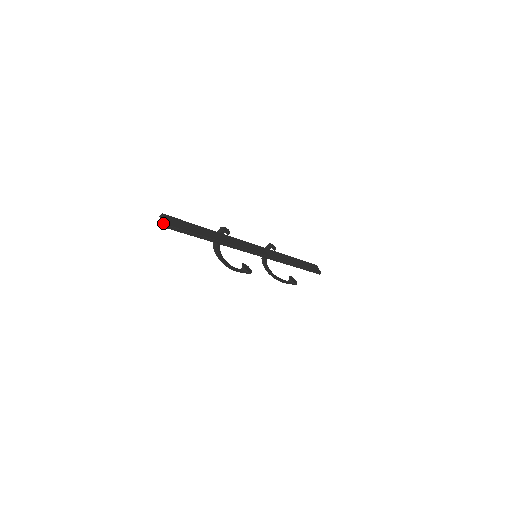
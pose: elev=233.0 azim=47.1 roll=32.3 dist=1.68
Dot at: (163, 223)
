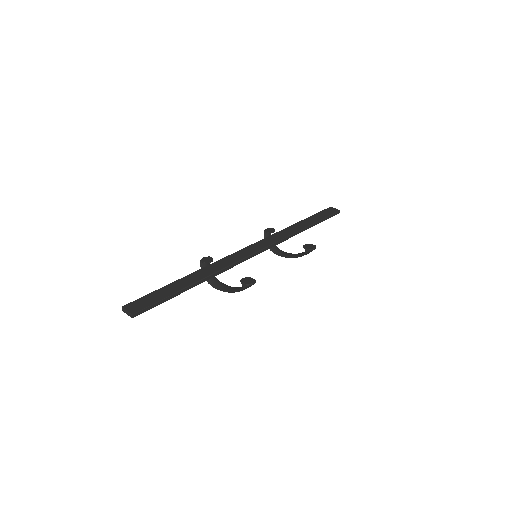
Dot at: (129, 315)
